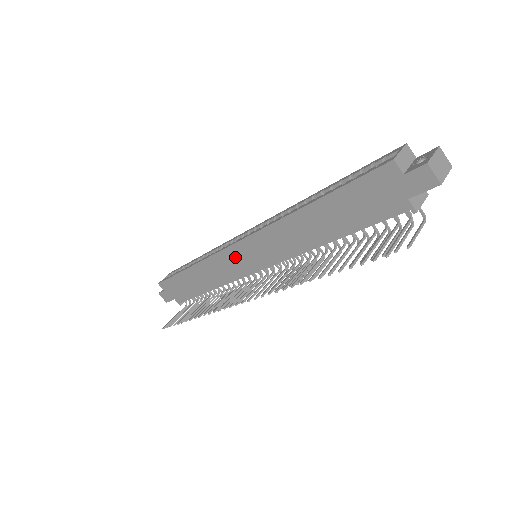
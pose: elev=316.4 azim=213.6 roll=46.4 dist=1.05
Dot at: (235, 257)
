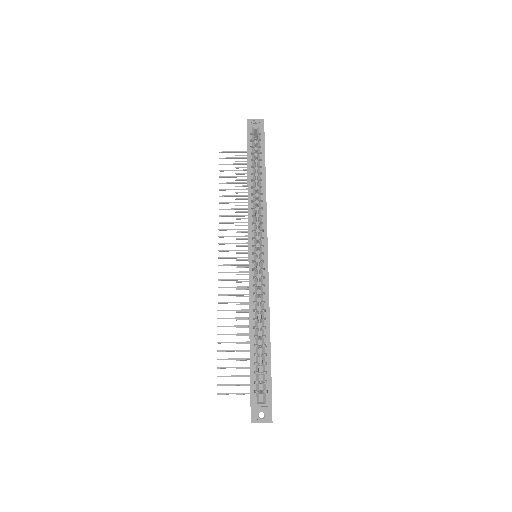
Dot at: occluded
